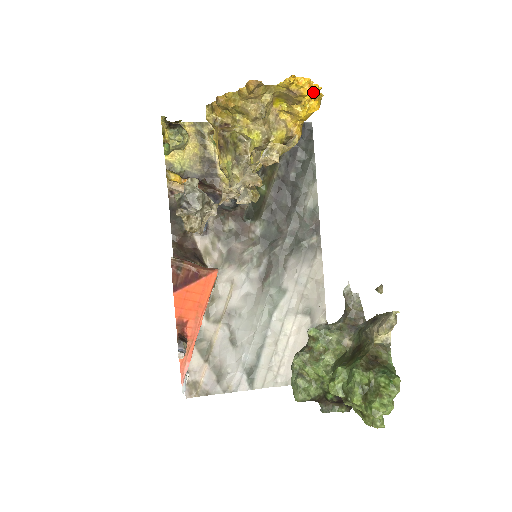
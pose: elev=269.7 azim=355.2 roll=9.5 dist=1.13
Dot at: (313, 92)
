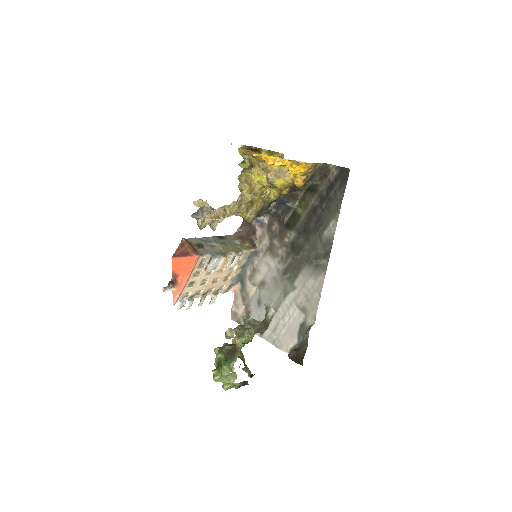
Dot at: (279, 163)
